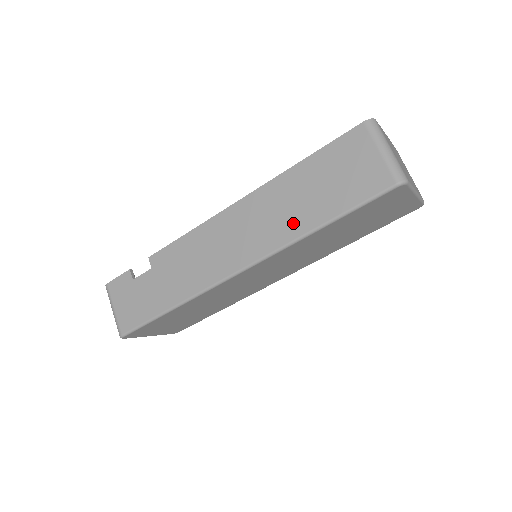
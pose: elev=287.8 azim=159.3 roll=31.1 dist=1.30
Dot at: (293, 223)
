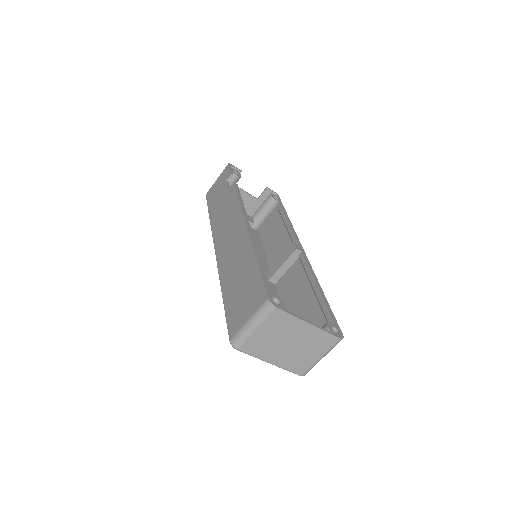
Dot at: (227, 275)
